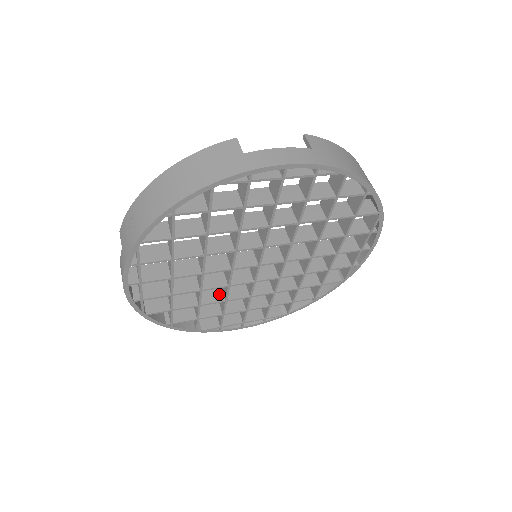
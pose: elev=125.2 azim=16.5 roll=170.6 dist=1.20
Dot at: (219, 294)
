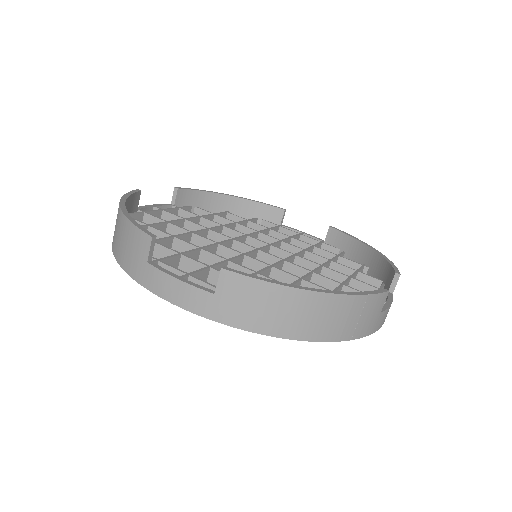
Dot at: occluded
